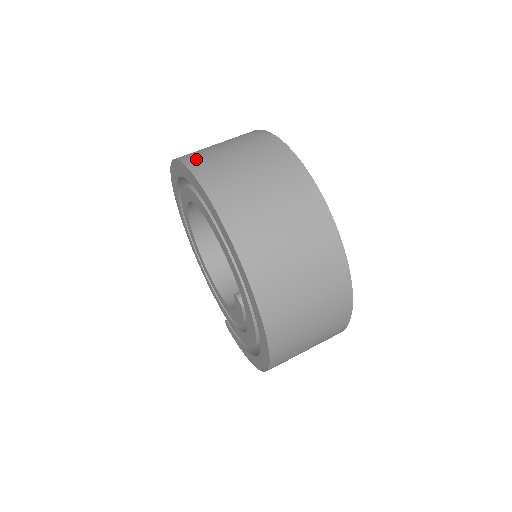
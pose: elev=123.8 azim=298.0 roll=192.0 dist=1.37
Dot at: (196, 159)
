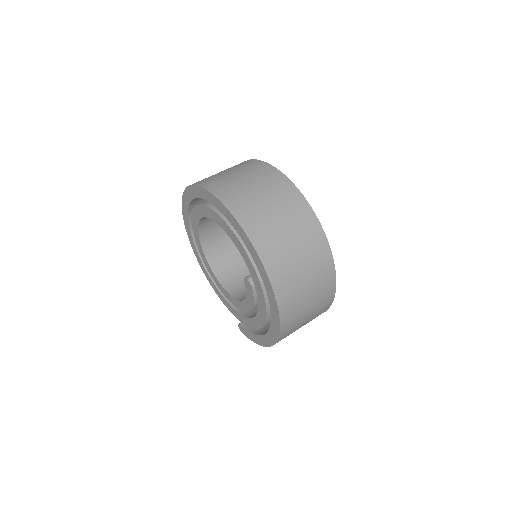
Dot at: (203, 181)
